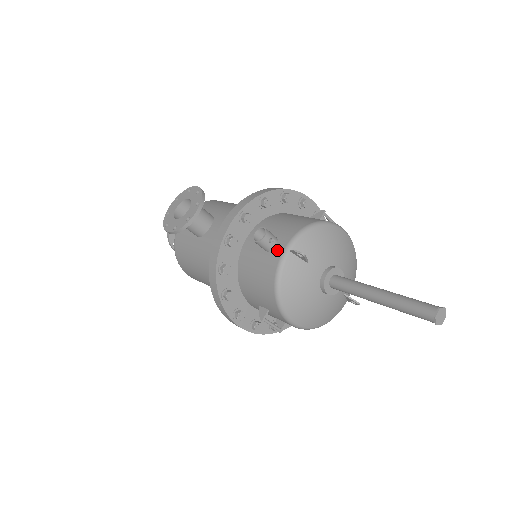
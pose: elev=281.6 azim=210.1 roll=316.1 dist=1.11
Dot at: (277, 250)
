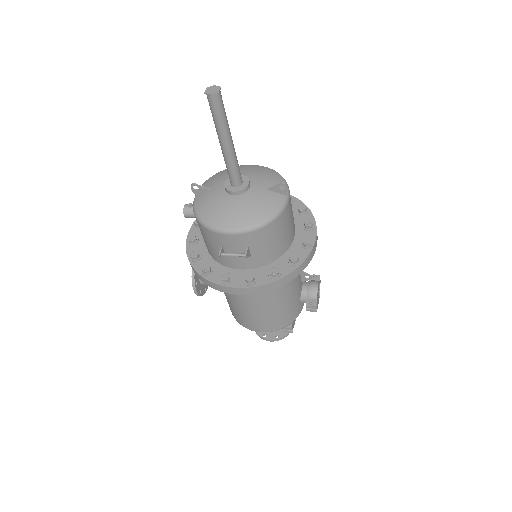
Dot at: occluded
